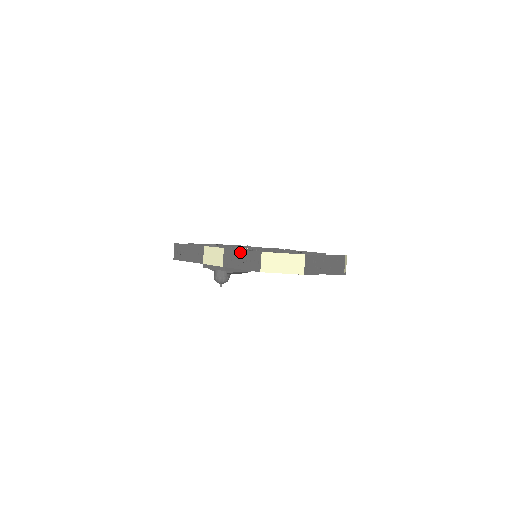
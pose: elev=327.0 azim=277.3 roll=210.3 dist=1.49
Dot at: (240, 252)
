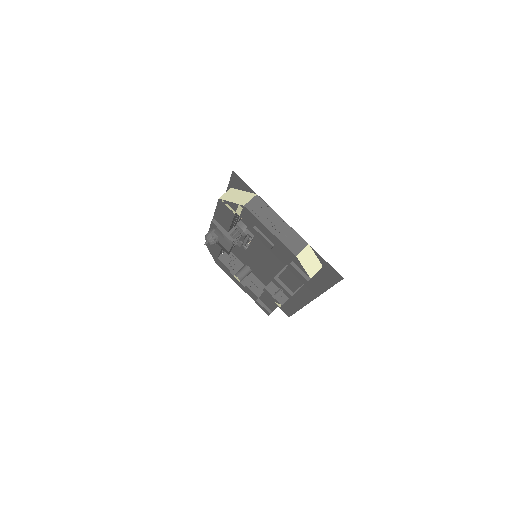
Dot at: occluded
